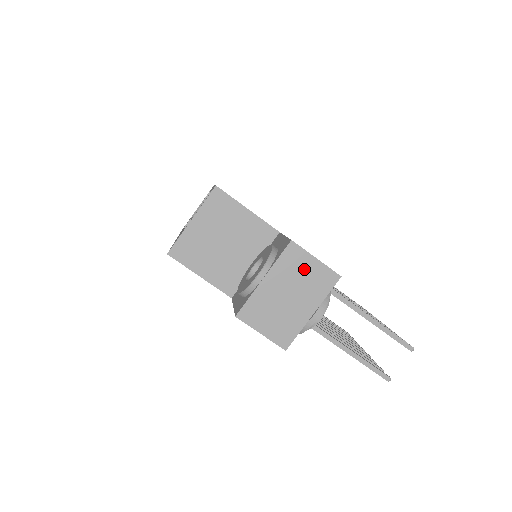
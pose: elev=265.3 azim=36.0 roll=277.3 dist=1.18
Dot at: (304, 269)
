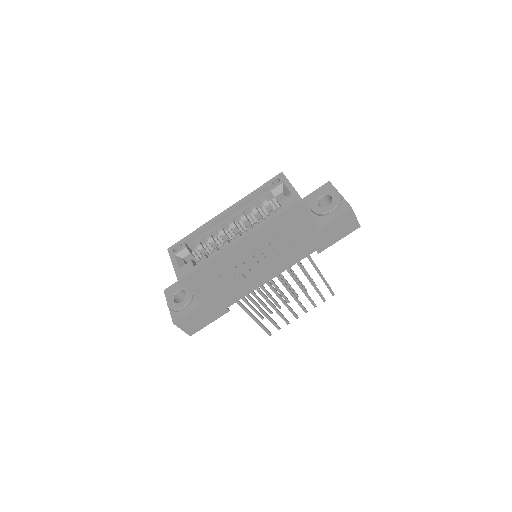
Dot at: occluded
